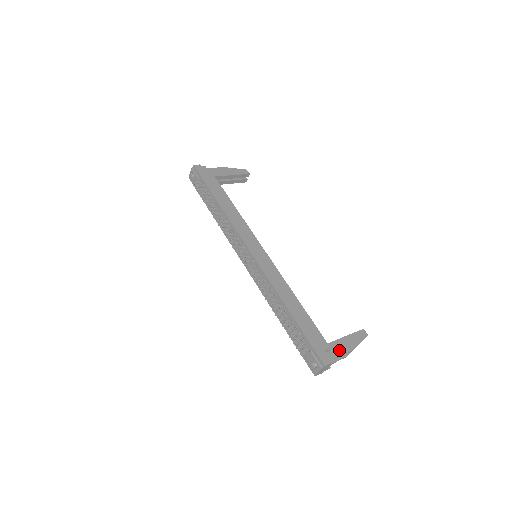
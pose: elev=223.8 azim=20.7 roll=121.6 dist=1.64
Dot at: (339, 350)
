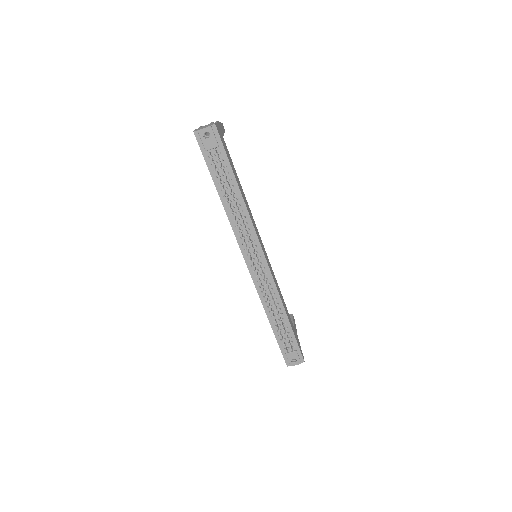
Dot at: occluded
